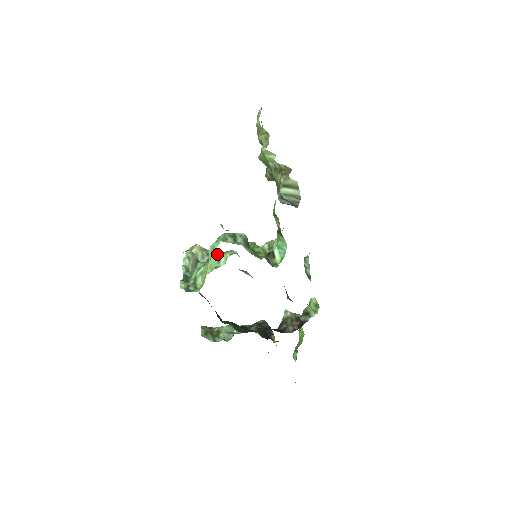
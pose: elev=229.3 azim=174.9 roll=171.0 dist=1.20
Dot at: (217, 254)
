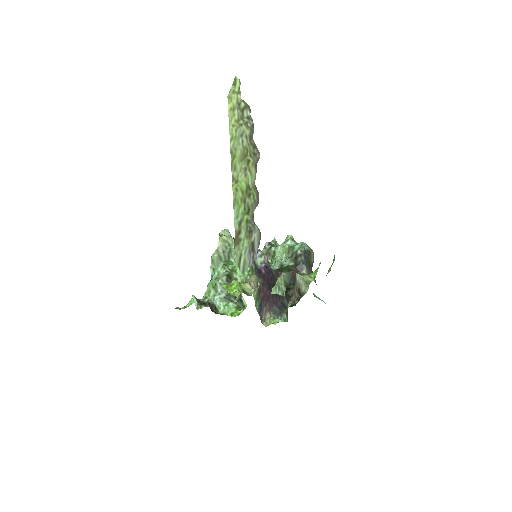
Dot at: occluded
